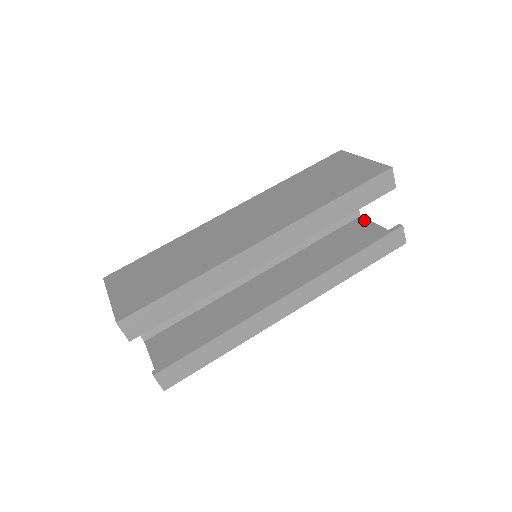
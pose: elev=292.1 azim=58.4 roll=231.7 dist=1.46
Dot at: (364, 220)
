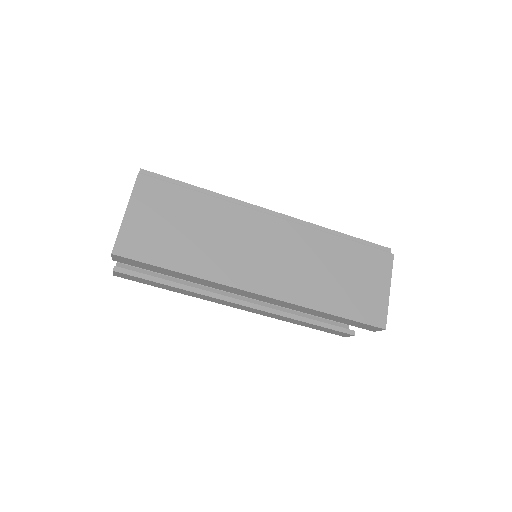
Dot at: occluded
